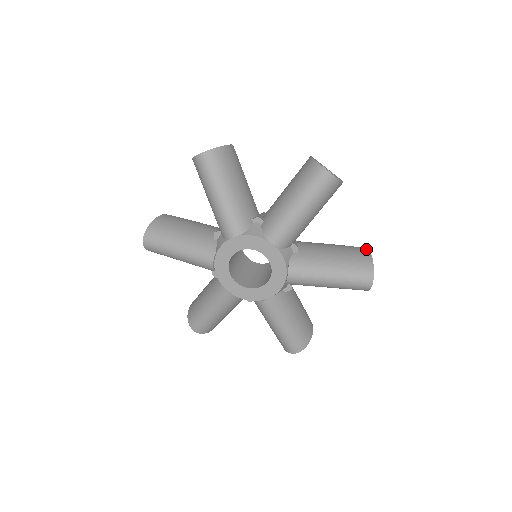
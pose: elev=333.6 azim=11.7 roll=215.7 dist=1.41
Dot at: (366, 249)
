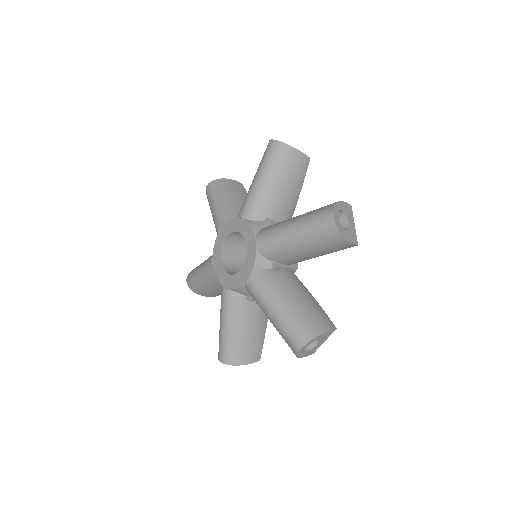
Dot at: (333, 326)
